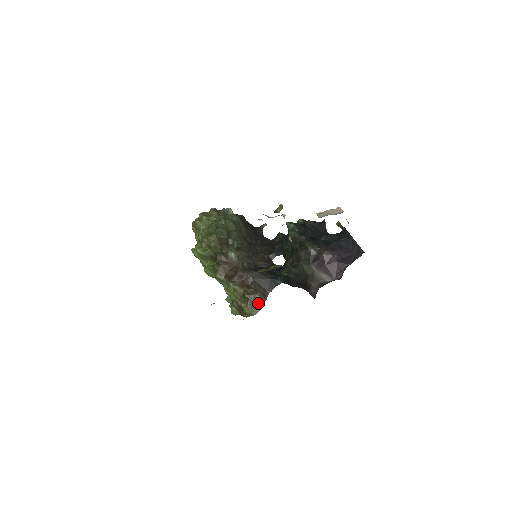
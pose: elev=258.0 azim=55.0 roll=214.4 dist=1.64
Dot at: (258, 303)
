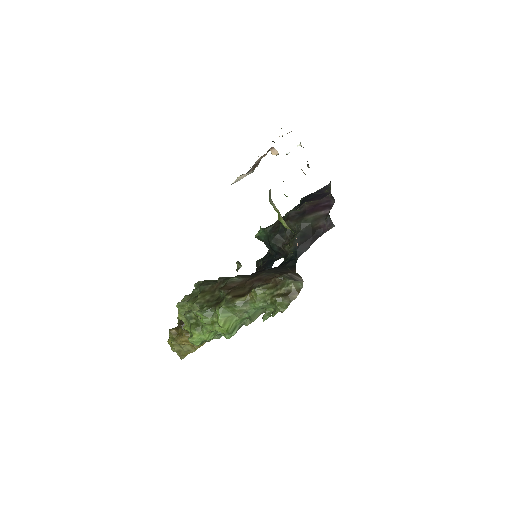
Dot at: (295, 277)
